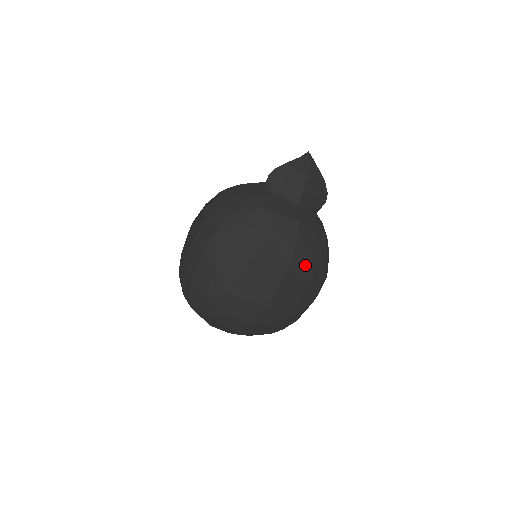
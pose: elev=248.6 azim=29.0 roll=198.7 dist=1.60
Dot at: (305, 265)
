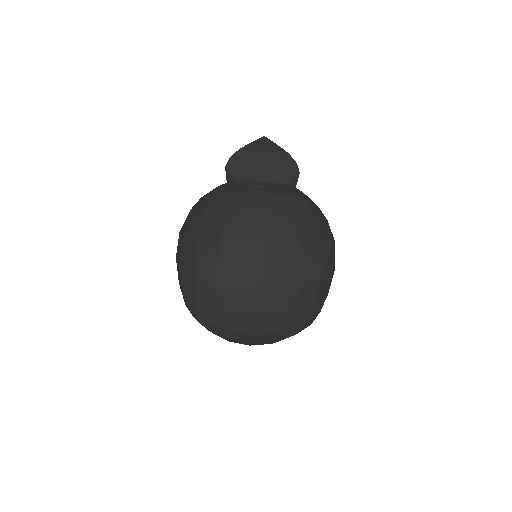
Dot at: (284, 230)
